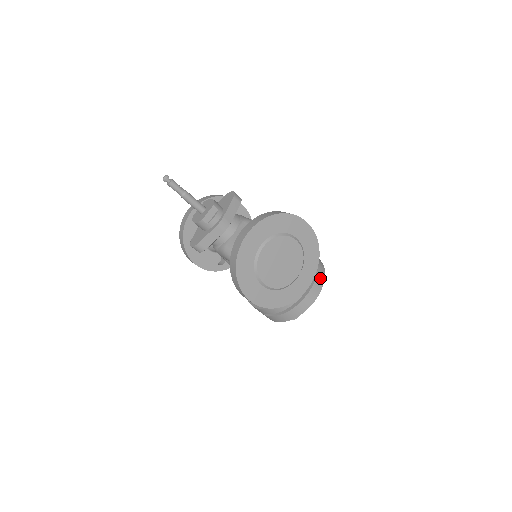
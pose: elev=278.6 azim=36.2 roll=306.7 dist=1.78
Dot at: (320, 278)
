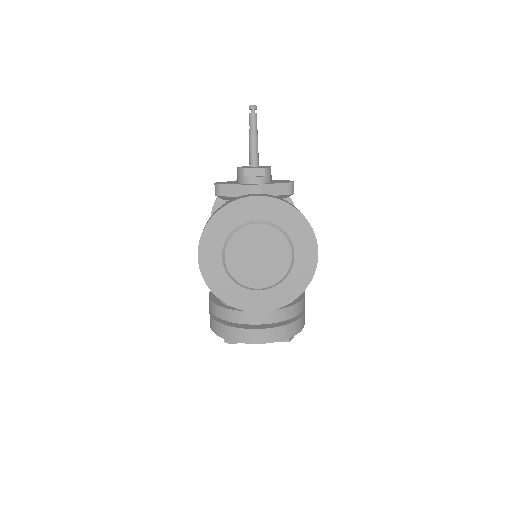
Dot at: (284, 332)
